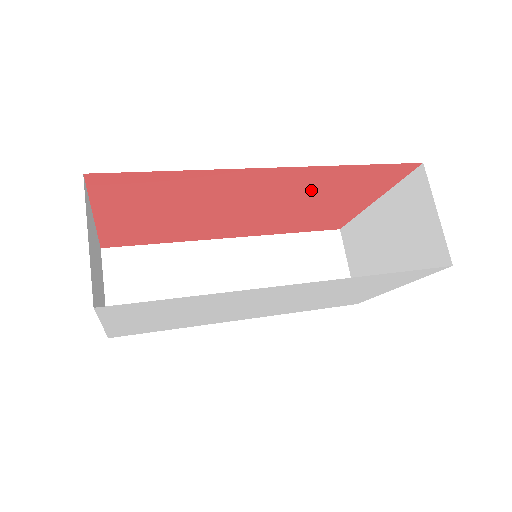
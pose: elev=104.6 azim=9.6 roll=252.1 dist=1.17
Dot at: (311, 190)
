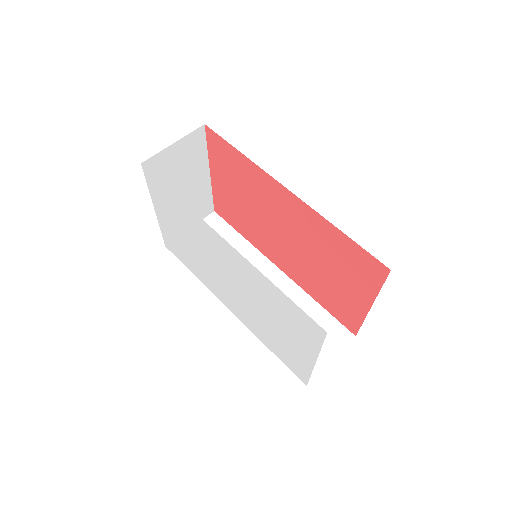
Dot at: (318, 242)
